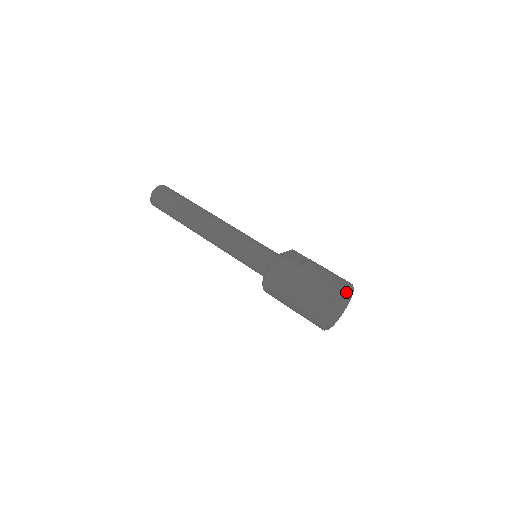
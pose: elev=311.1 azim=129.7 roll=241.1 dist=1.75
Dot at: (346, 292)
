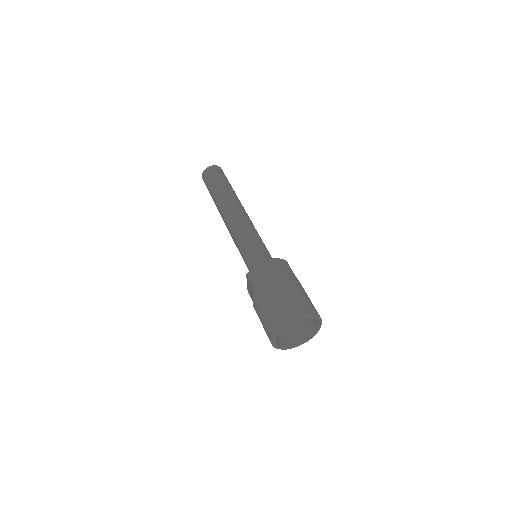
Dot at: (303, 336)
